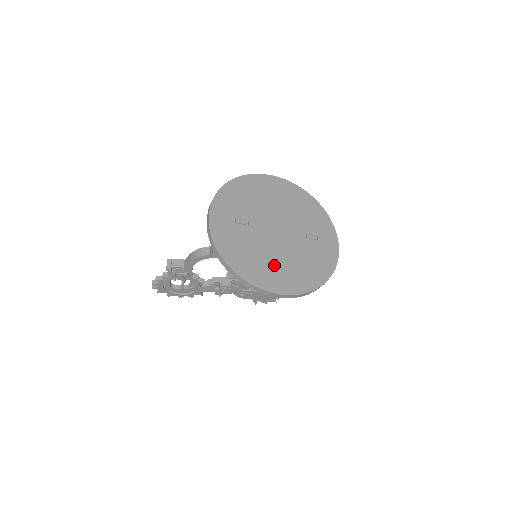
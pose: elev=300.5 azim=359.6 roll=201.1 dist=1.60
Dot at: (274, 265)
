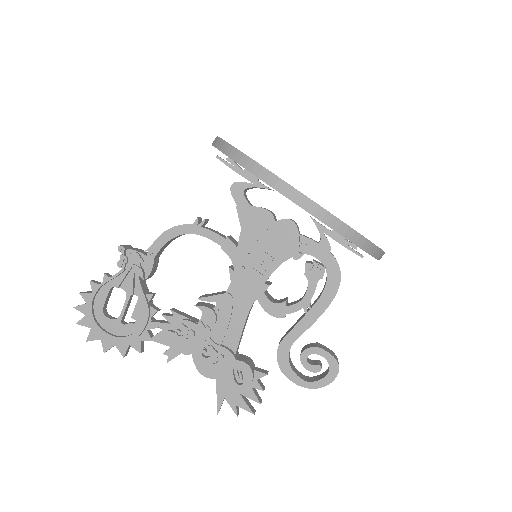
Dot at: occluded
